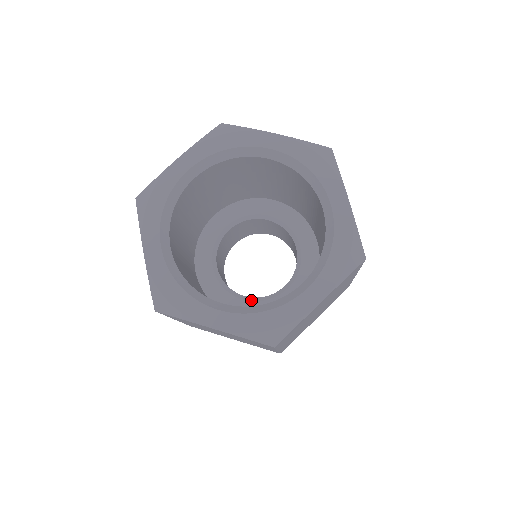
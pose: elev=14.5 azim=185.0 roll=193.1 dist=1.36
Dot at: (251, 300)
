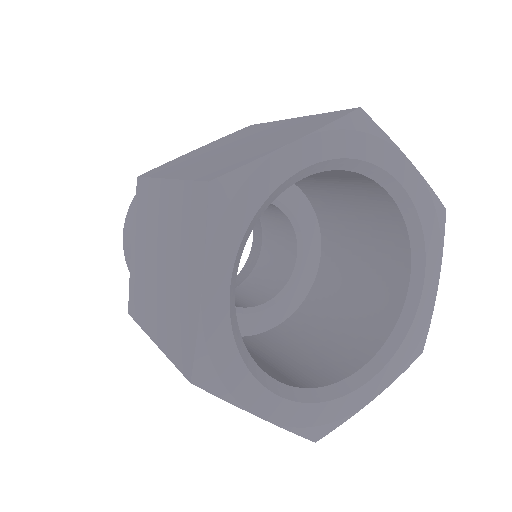
Dot at: (280, 298)
